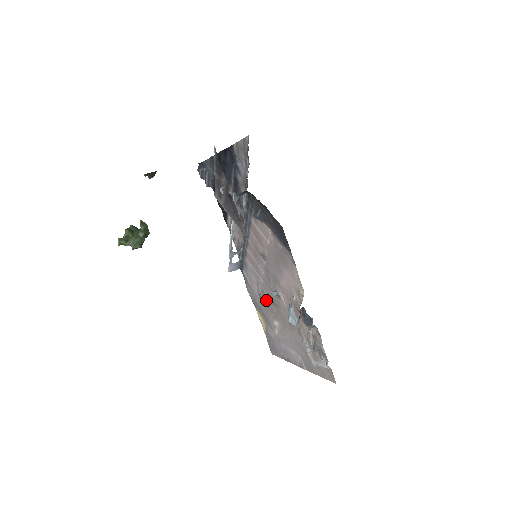
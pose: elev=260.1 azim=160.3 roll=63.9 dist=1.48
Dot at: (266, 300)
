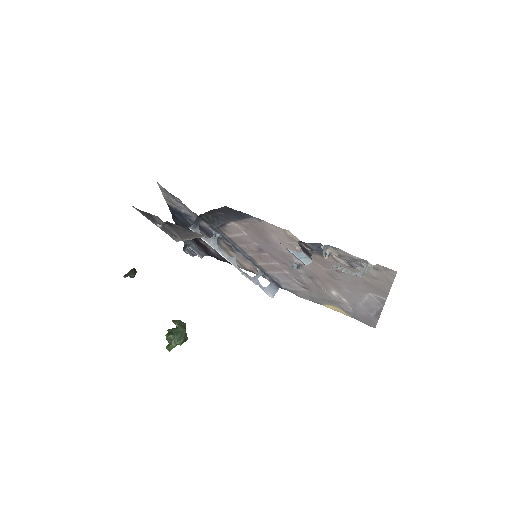
Dot at: (307, 283)
